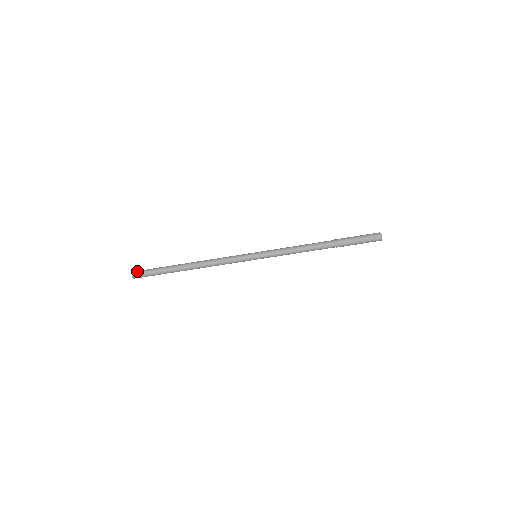
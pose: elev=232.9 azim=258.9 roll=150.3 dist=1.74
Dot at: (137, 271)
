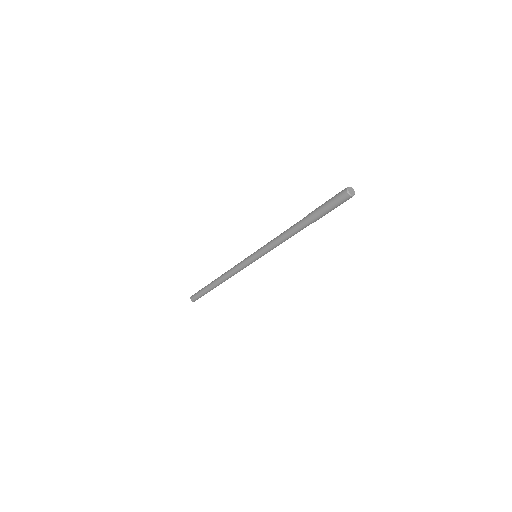
Dot at: (192, 297)
